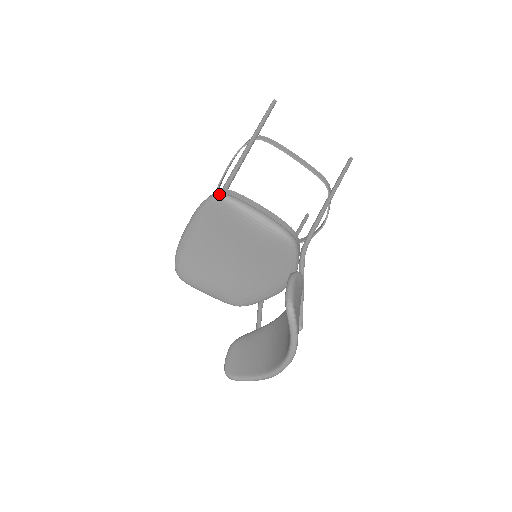
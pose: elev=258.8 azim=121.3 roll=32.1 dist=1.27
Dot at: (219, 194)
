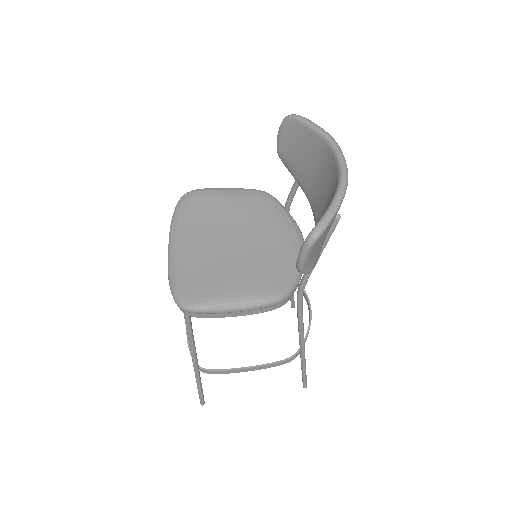
Dot at: (183, 195)
